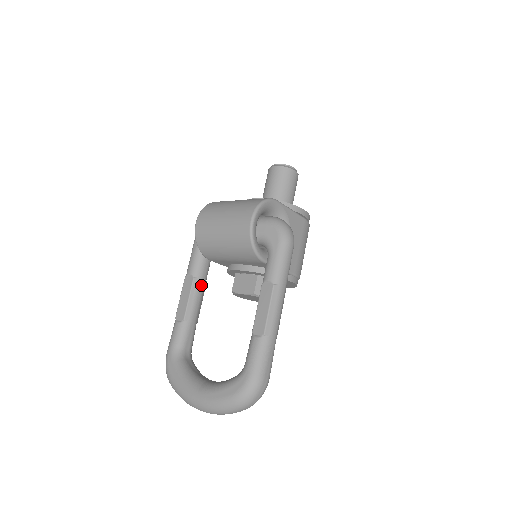
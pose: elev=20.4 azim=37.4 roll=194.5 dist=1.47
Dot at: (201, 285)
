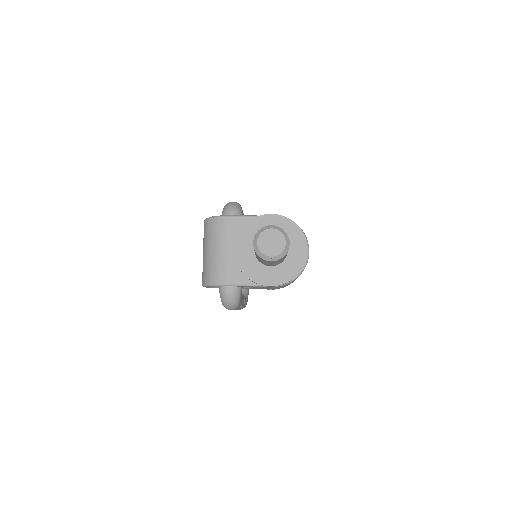
Dot at: occluded
